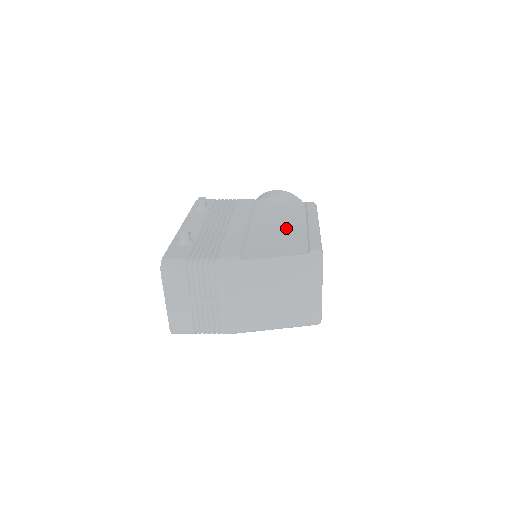
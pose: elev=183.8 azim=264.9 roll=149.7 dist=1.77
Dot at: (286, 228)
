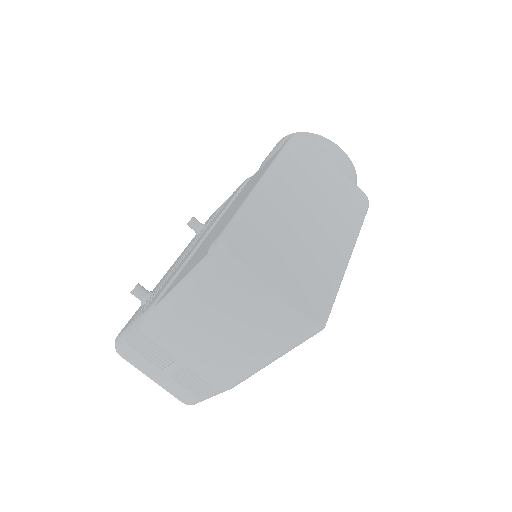
Dot at: (232, 212)
